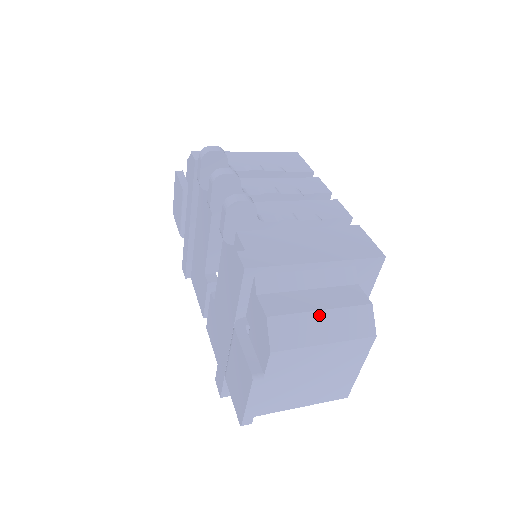
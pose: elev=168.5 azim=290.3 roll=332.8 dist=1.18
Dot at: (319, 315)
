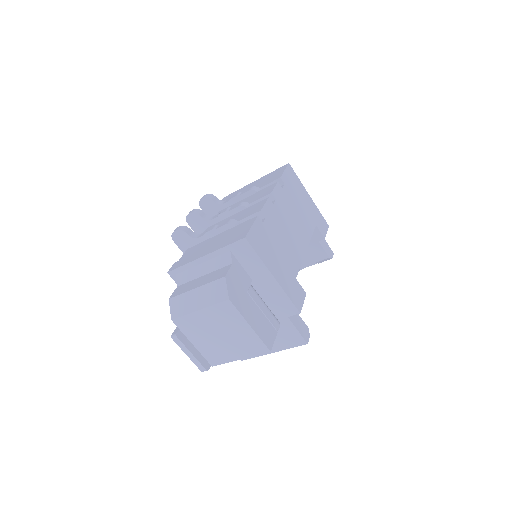
Dot at: (194, 292)
